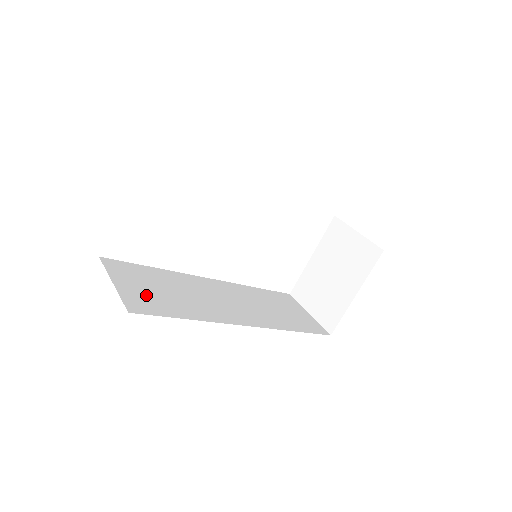
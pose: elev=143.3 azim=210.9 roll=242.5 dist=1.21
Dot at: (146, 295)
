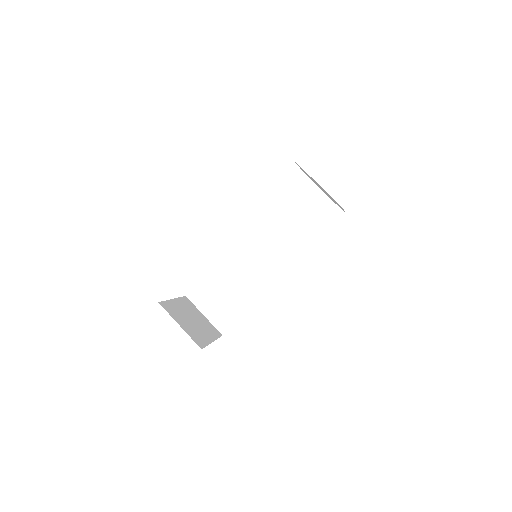
Dot at: (221, 310)
